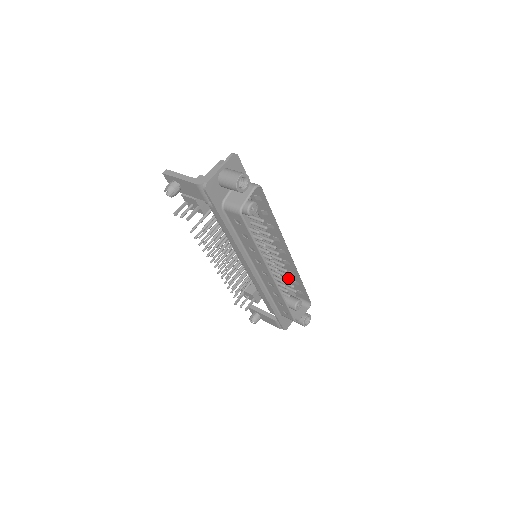
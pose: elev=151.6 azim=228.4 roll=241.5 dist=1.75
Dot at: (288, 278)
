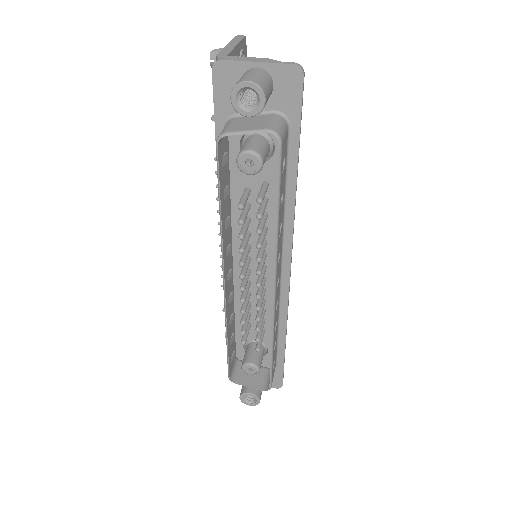
Dot at: occluded
